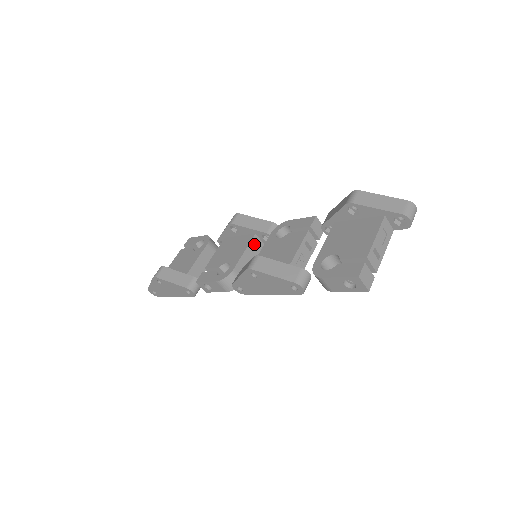
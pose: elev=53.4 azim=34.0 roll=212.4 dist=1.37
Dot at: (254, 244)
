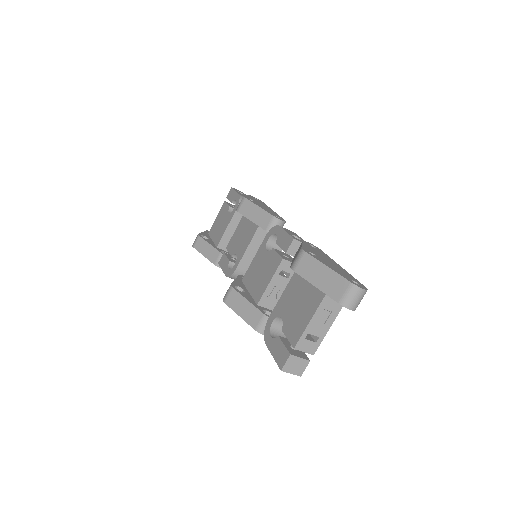
Dot at: (259, 236)
